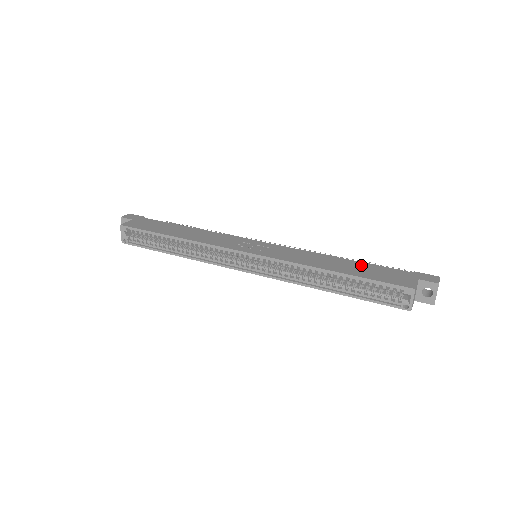
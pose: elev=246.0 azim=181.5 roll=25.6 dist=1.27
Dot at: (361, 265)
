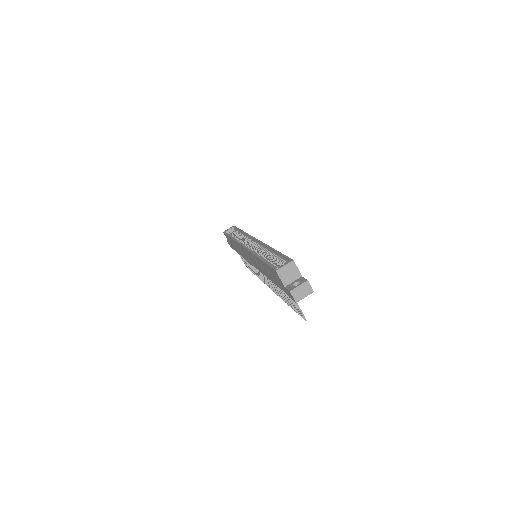
Dot at: occluded
